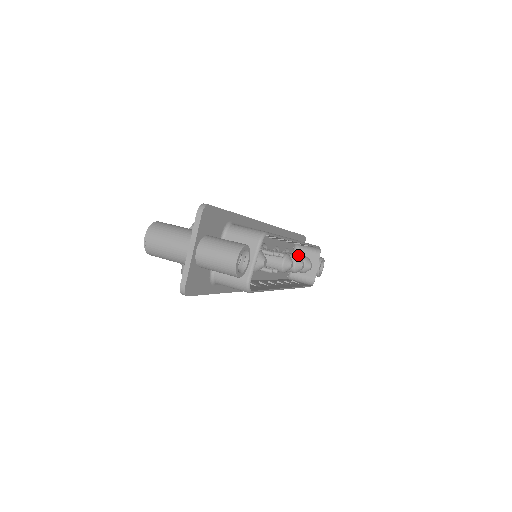
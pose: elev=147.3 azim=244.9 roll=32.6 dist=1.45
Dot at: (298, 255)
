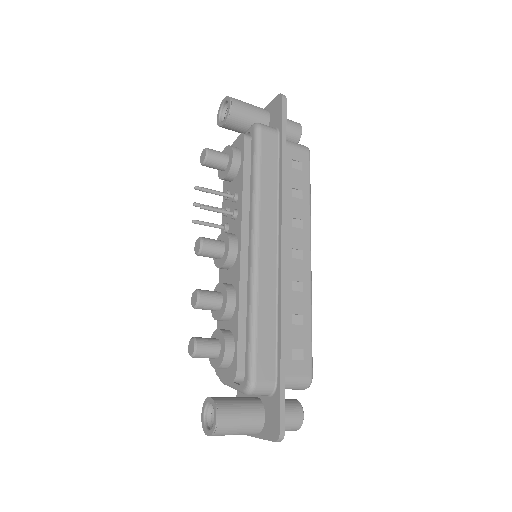
Dot at: occluded
